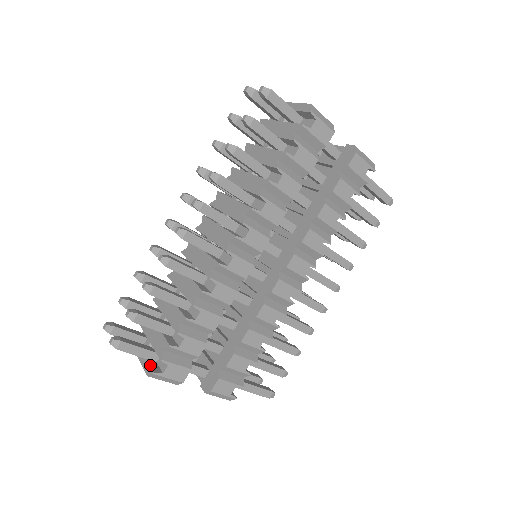
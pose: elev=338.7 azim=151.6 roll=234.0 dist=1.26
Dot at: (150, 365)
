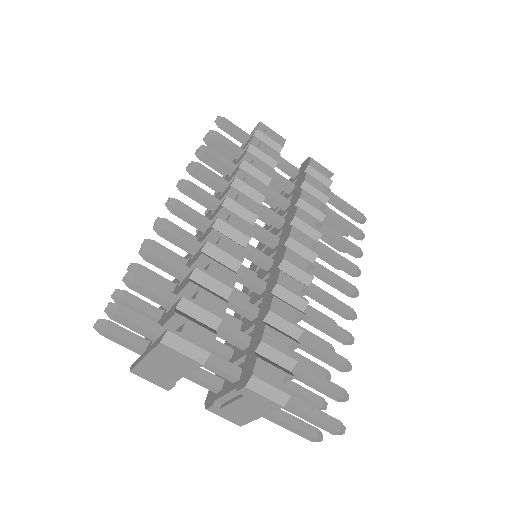
Dot at: (161, 335)
